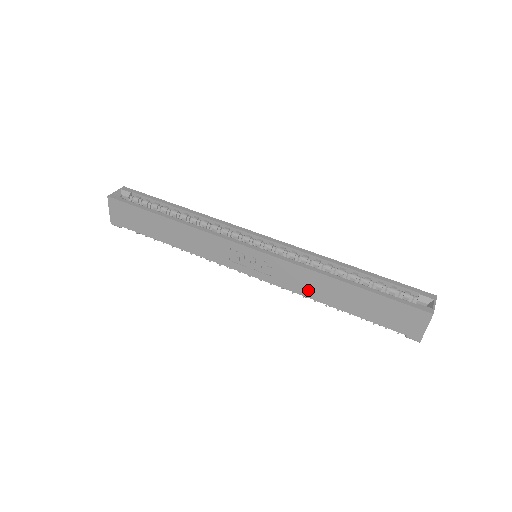
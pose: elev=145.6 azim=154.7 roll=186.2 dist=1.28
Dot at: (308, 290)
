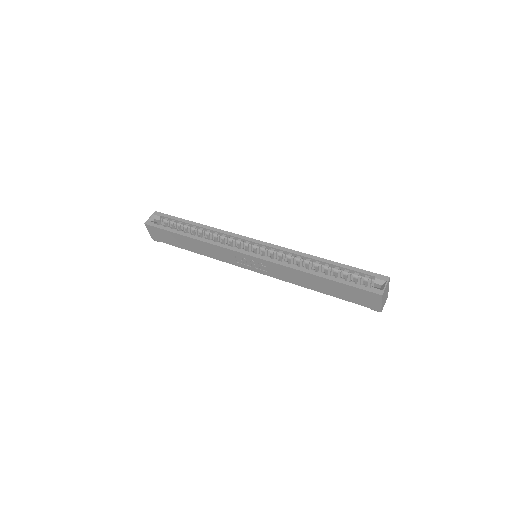
Dot at: (295, 280)
